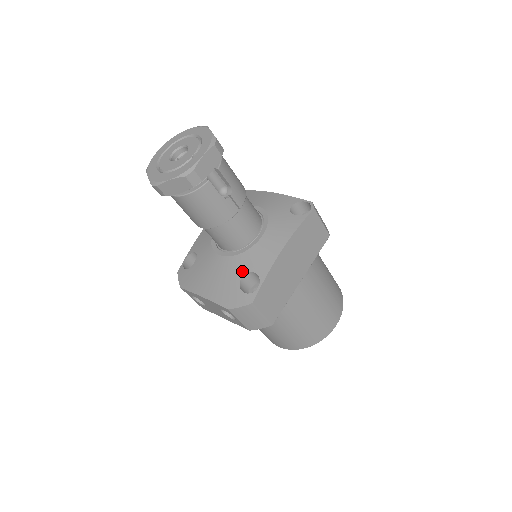
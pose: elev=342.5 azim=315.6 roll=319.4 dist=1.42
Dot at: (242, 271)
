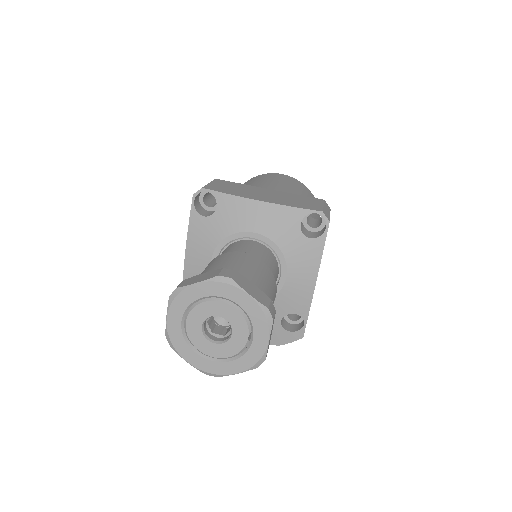
Dot at: (279, 315)
